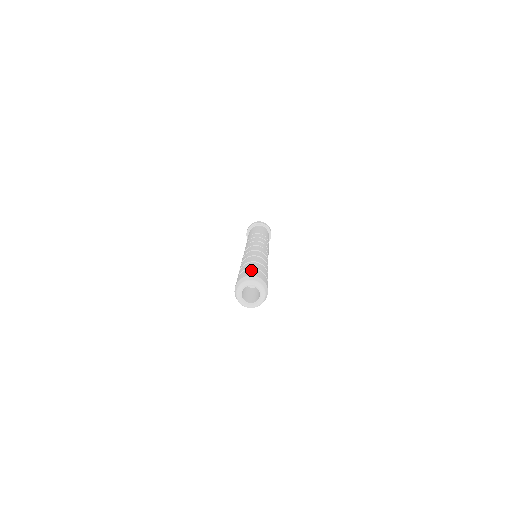
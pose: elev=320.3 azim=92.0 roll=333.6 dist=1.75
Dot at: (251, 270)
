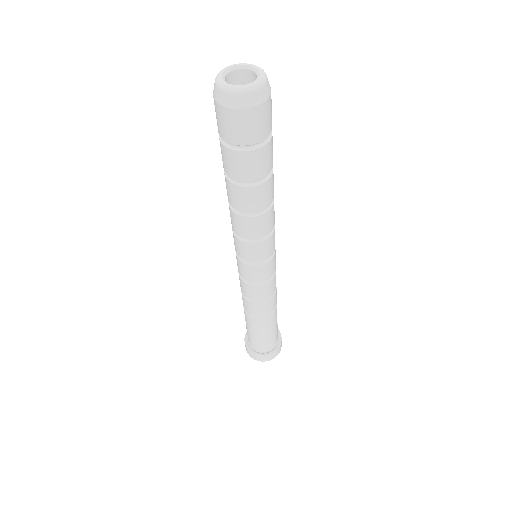
Dot at: occluded
